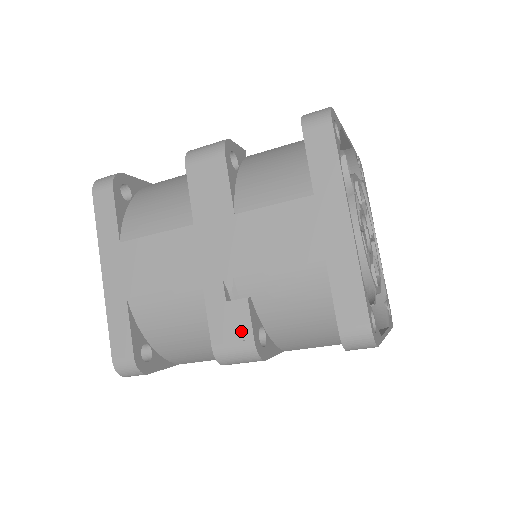
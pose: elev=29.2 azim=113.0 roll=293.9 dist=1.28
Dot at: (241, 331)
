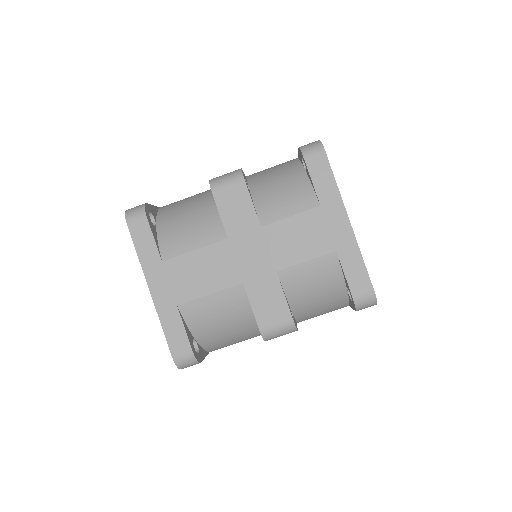
Dot at: occluded
